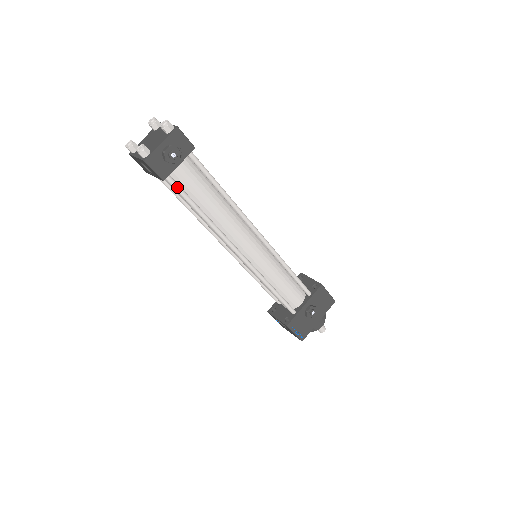
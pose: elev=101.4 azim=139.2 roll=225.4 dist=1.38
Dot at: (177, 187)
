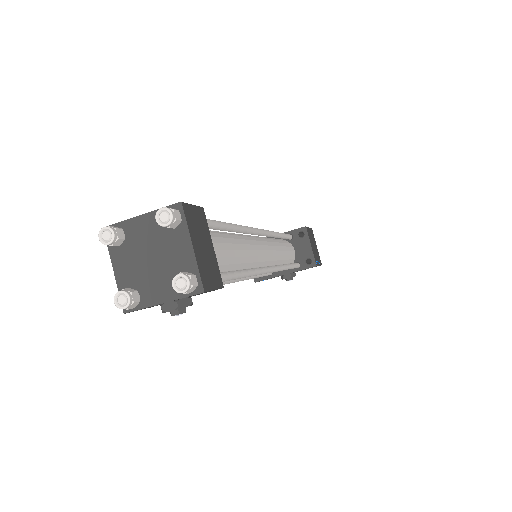
Dot at: occluded
